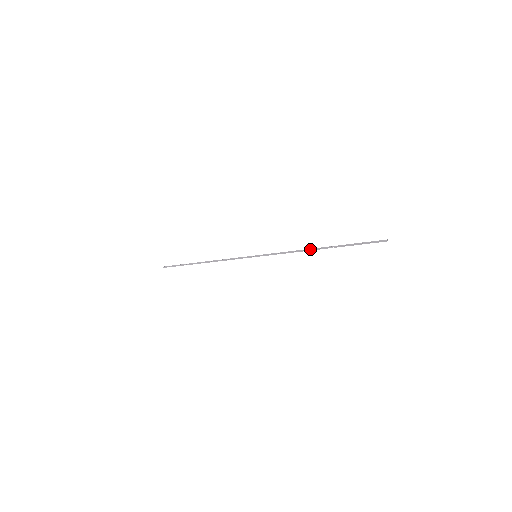
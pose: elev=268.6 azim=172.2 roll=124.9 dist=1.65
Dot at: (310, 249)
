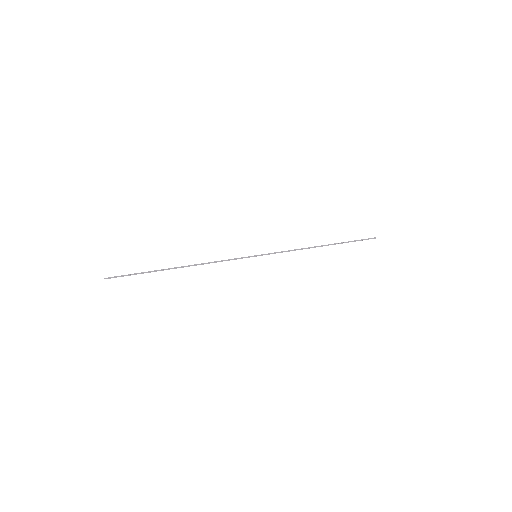
Dot at: (315, 247)
